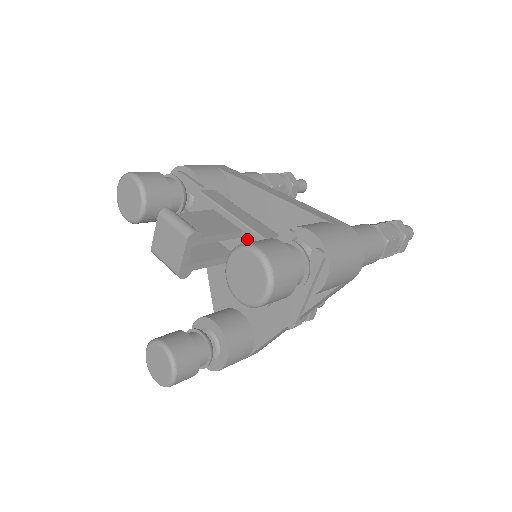
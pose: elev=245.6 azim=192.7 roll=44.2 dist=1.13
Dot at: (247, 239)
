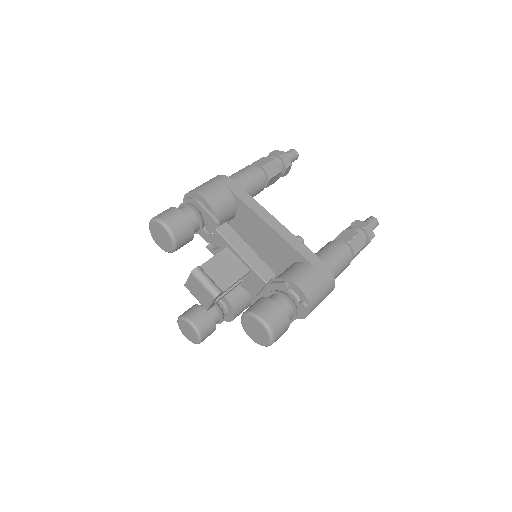
Dot at: (253, 277)
